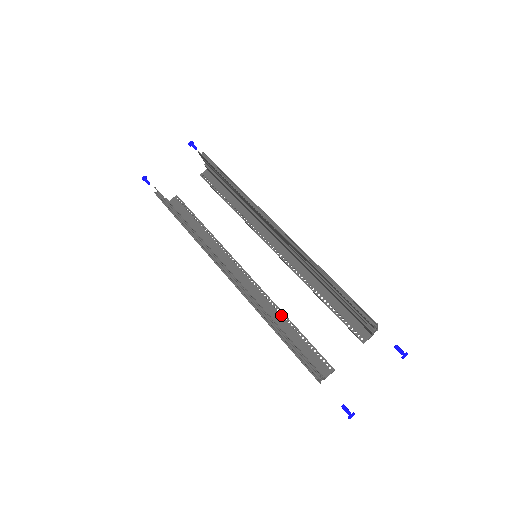
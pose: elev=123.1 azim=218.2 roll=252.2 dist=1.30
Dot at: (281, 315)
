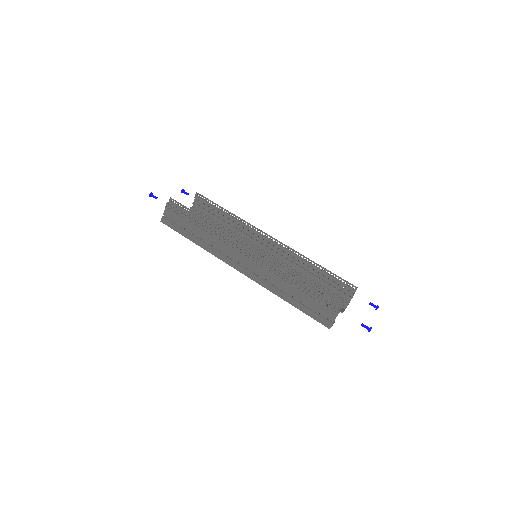
Dot at: occluded
